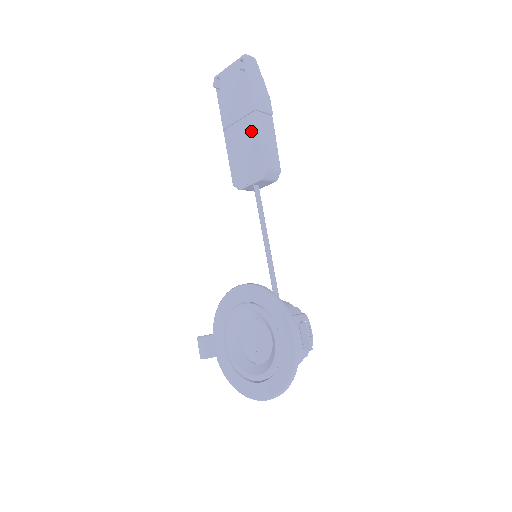
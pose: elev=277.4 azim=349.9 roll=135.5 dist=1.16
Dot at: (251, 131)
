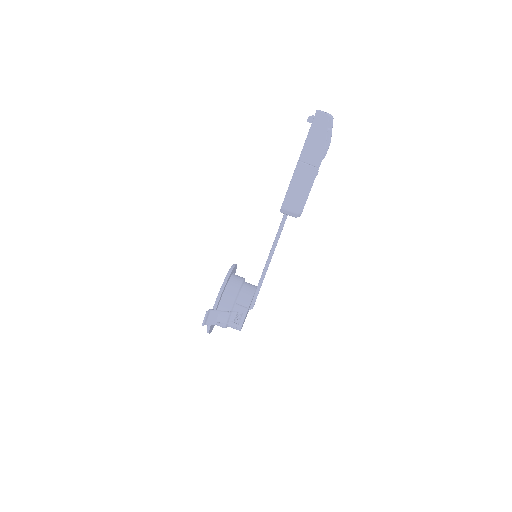
Dot at: occluded
